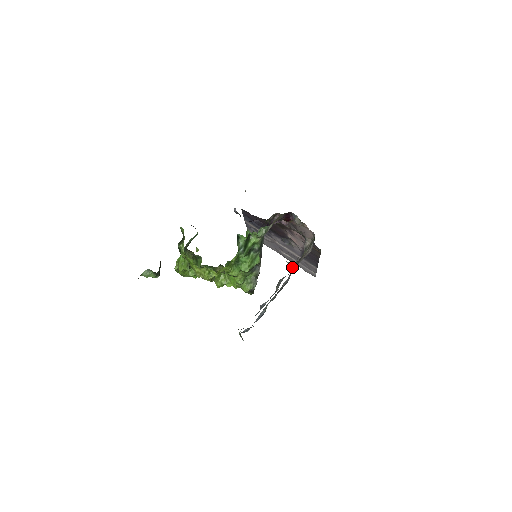
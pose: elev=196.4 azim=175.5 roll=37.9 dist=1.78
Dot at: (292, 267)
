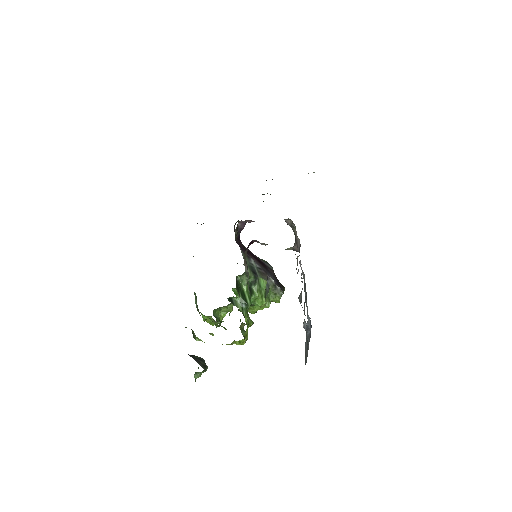
Dot at: occluded
